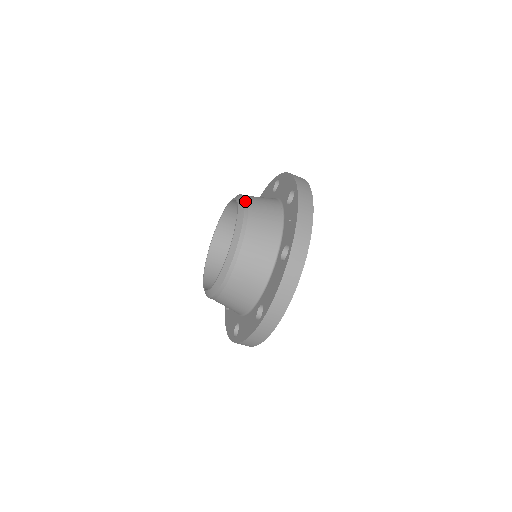
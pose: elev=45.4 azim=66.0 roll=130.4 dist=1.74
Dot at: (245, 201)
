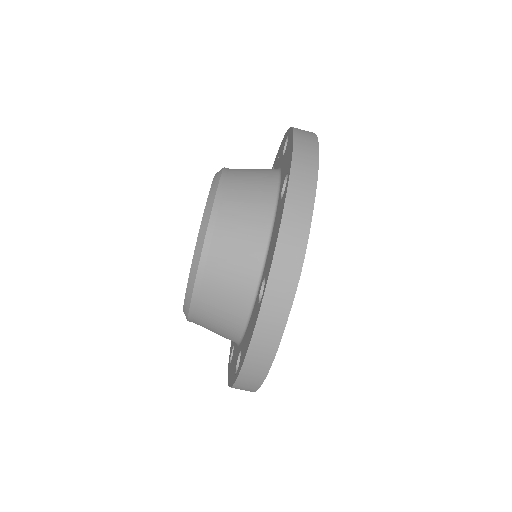
Dot at: occluded
